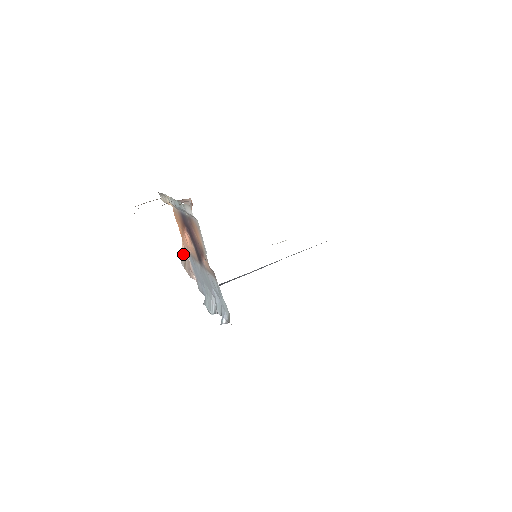
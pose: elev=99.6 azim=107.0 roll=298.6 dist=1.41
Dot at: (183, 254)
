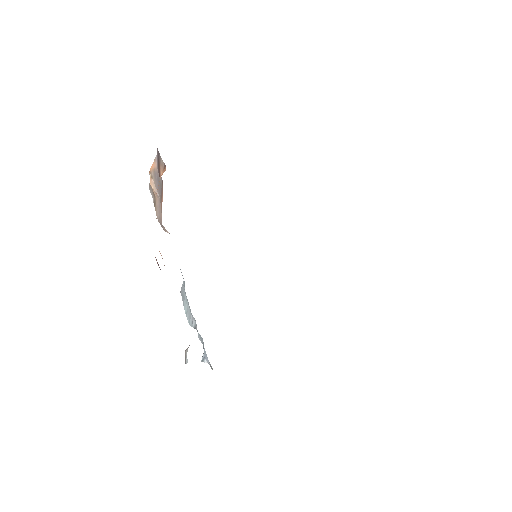
Dot at: (151, 187)
